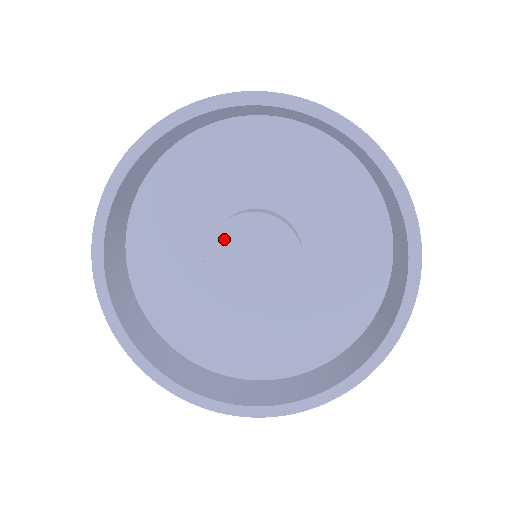
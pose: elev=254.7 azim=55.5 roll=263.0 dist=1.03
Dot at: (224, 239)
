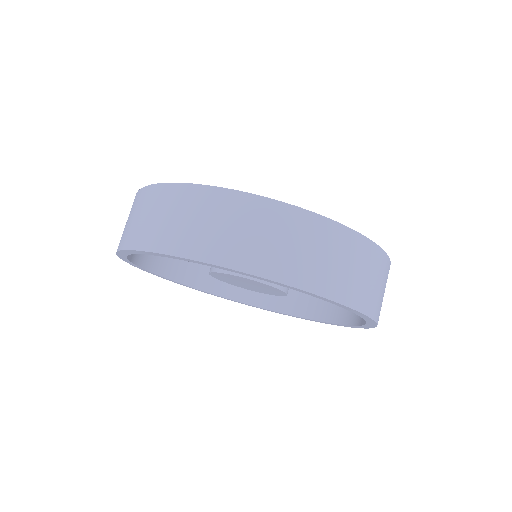
Dot at: (247, 280)
